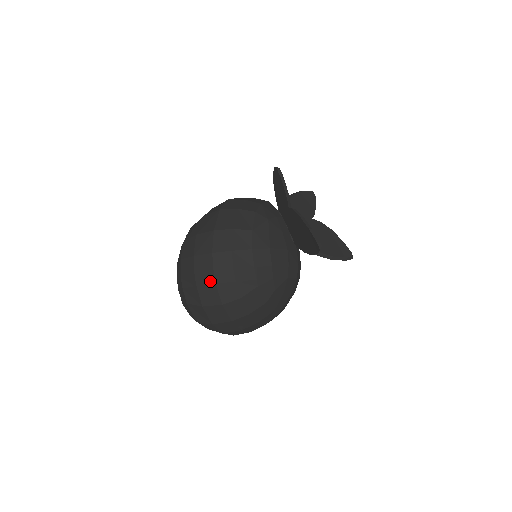
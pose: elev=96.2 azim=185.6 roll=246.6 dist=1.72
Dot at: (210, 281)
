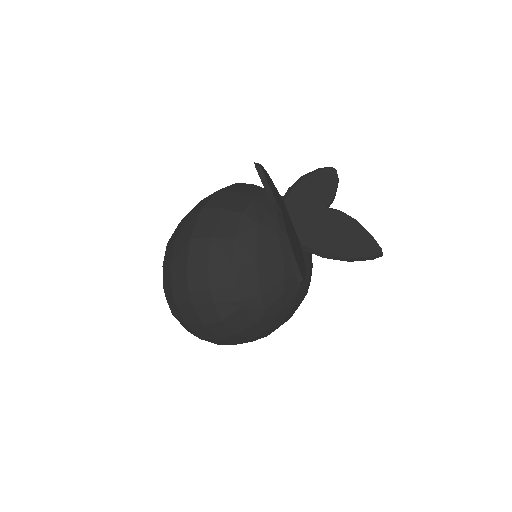
Dot at: (187, 300)
